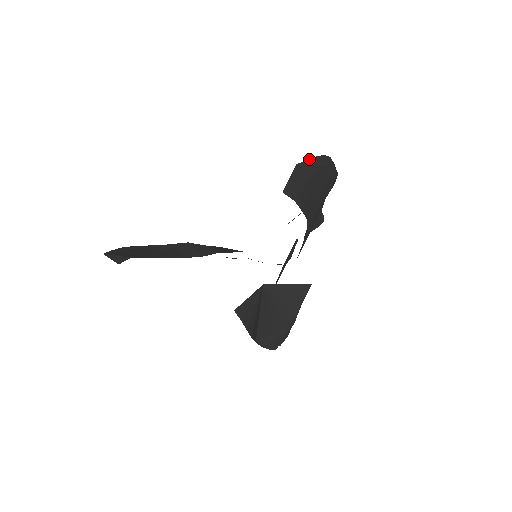
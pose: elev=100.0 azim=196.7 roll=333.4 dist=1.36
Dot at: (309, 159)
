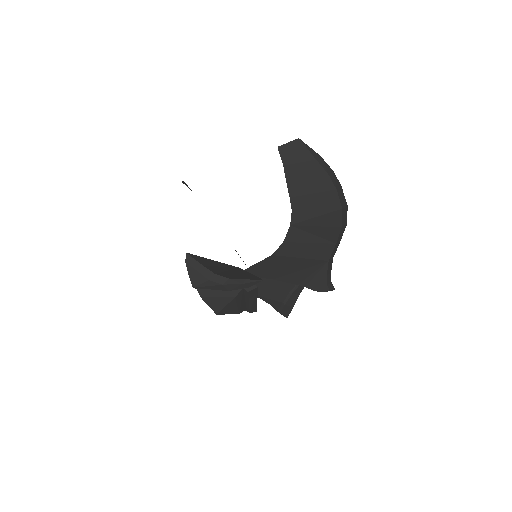
Dot at: (313, 150)
